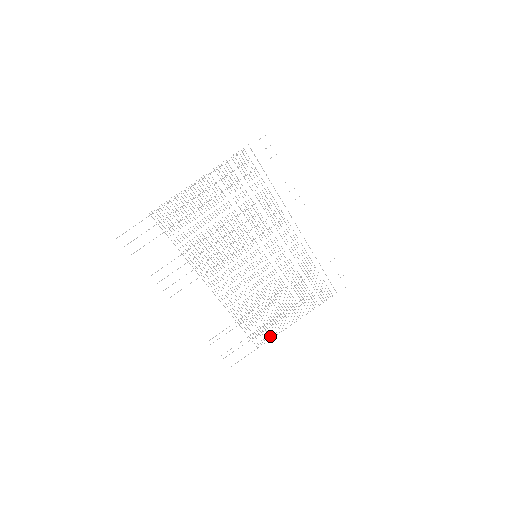
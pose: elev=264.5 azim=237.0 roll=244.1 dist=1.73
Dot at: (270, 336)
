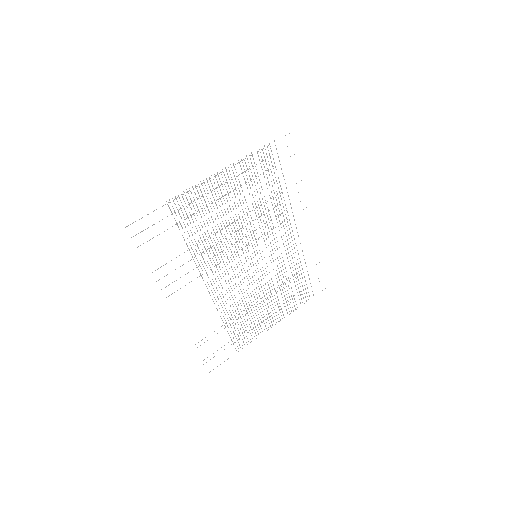
Dot at: (250, 339)
